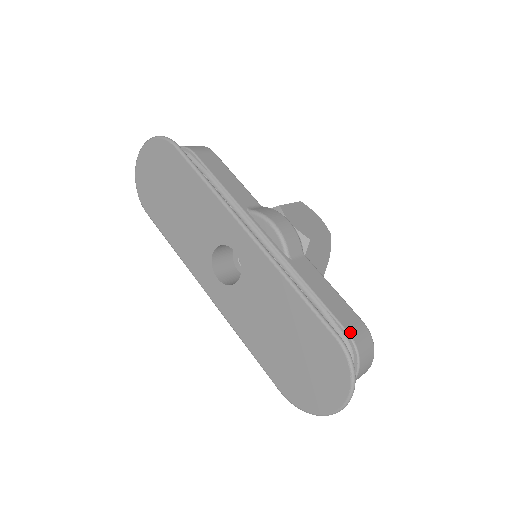
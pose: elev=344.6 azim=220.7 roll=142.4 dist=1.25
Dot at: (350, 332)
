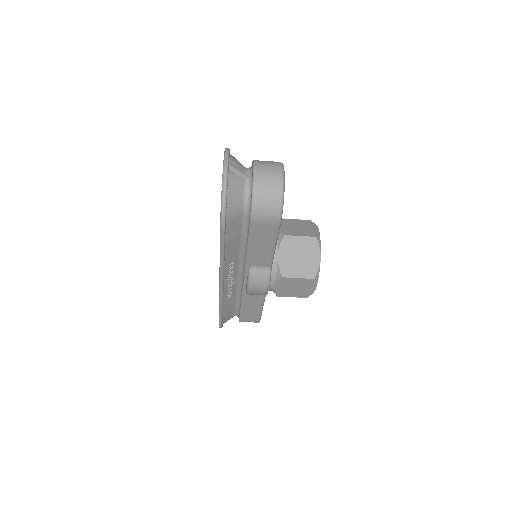
Dot at: occluded
